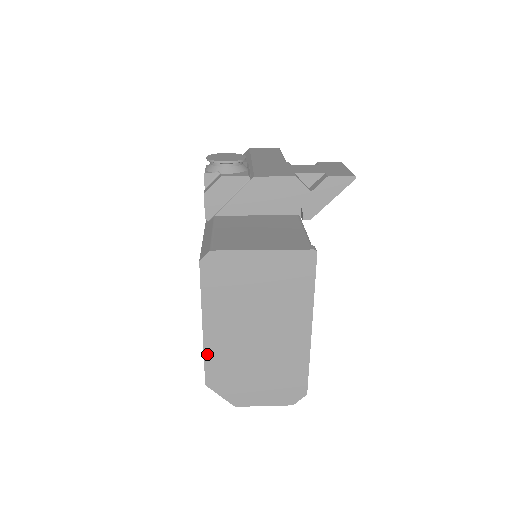
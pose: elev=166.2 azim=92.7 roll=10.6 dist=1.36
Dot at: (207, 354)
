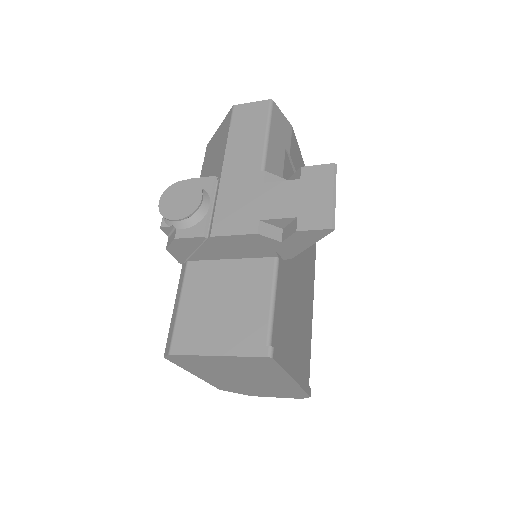
Dot at: (210, 382)
